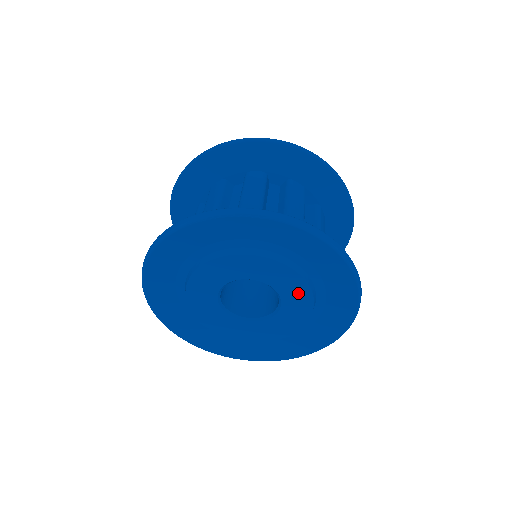
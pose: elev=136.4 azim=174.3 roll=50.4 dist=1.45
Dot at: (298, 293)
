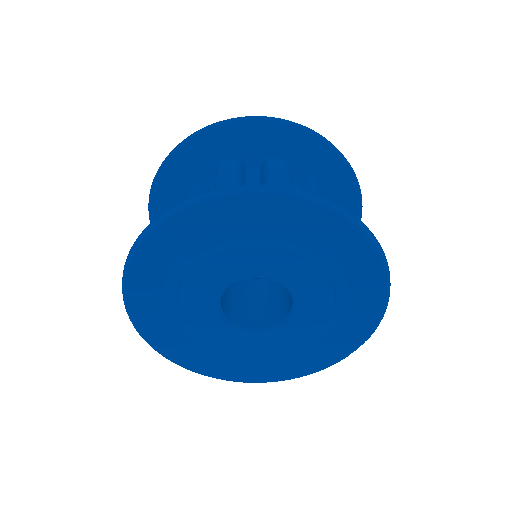
Dot at: (318, 306)
